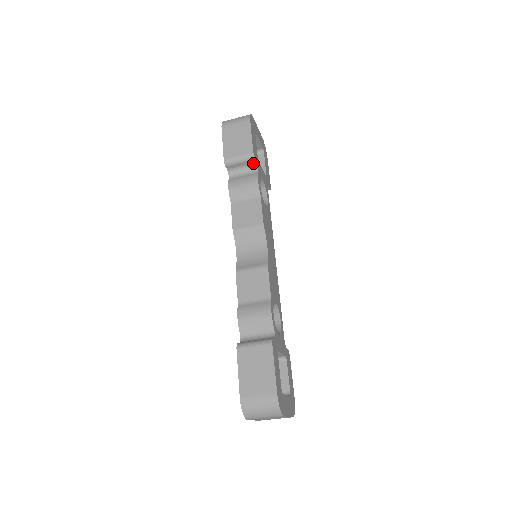
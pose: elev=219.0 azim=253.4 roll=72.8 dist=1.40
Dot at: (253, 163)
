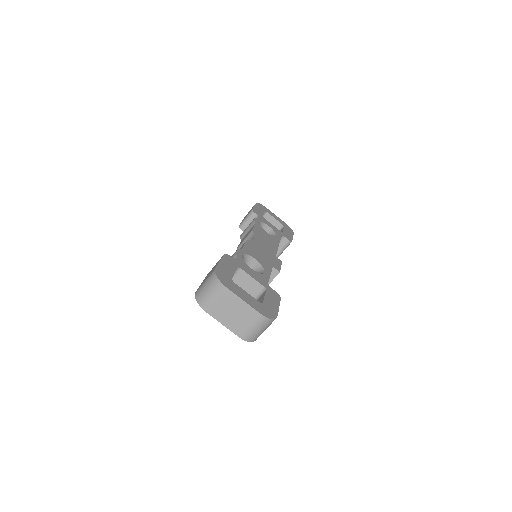
Dot at: (255, 216)
